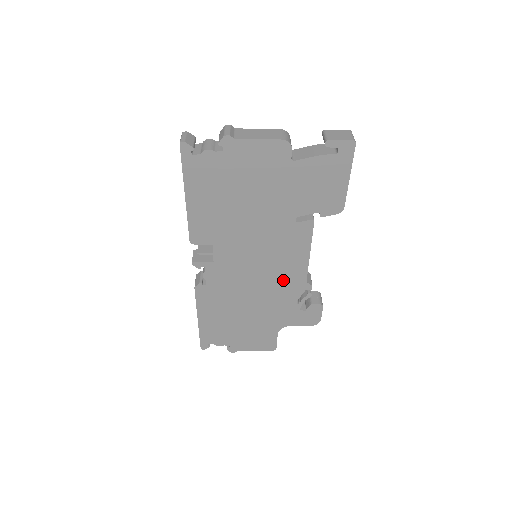
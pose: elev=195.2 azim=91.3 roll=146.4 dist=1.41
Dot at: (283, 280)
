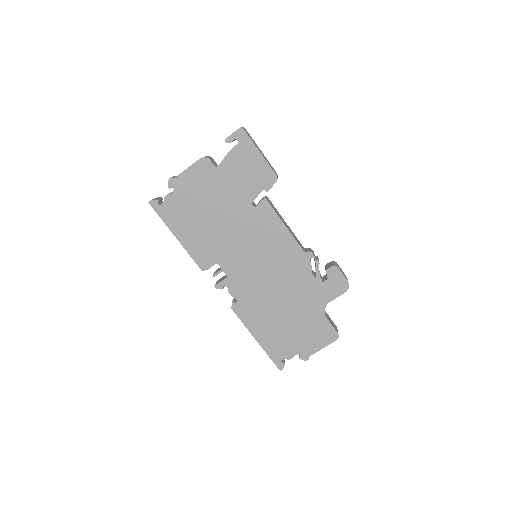
Dot at: (286, 261)
